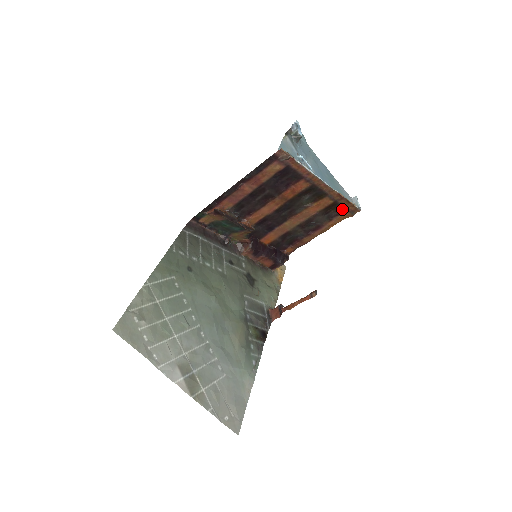
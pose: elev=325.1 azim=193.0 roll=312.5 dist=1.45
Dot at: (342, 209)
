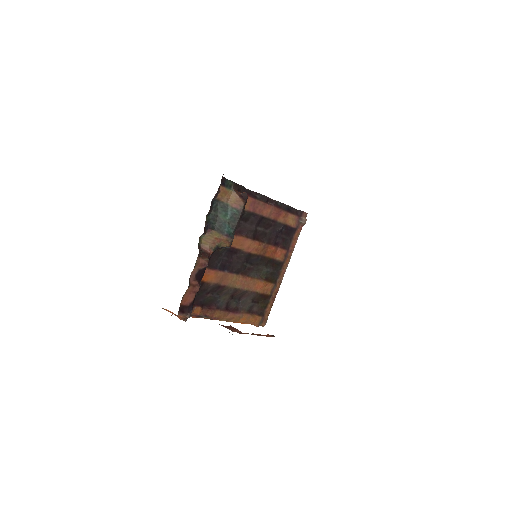
Dot at: (262, 310)
